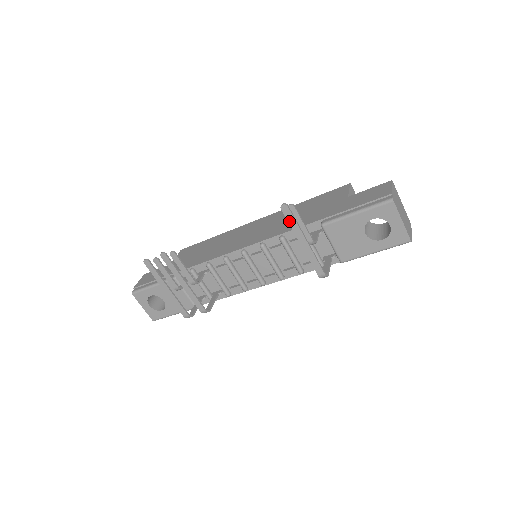
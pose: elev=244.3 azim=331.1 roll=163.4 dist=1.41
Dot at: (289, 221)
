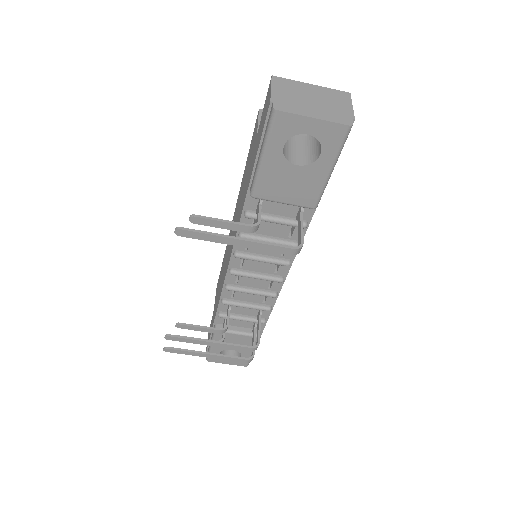
Dot at: (200, 238)
